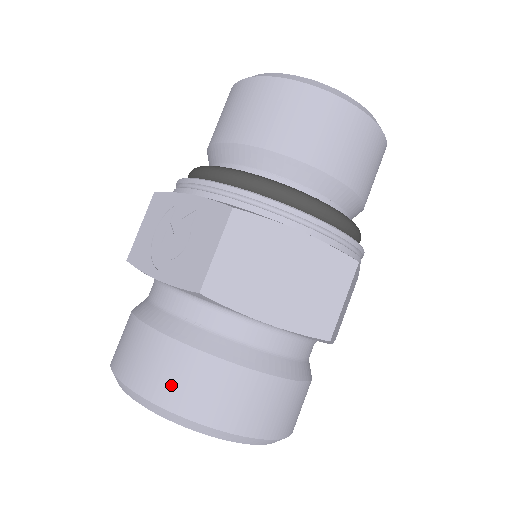
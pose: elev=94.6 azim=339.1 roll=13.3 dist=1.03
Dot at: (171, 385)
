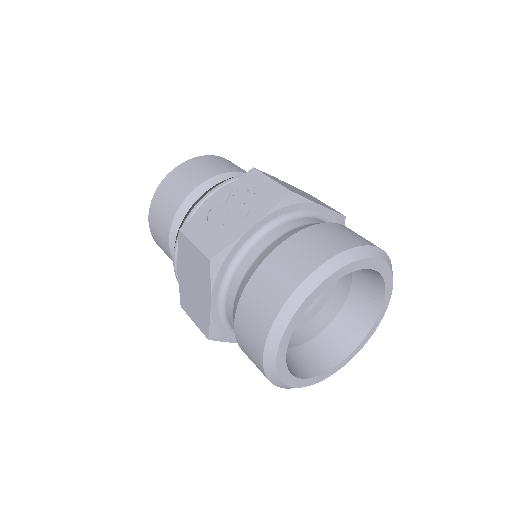
Dot at: (334, 240)
